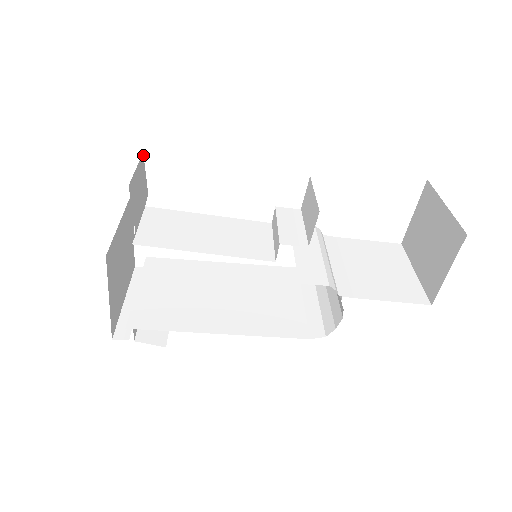
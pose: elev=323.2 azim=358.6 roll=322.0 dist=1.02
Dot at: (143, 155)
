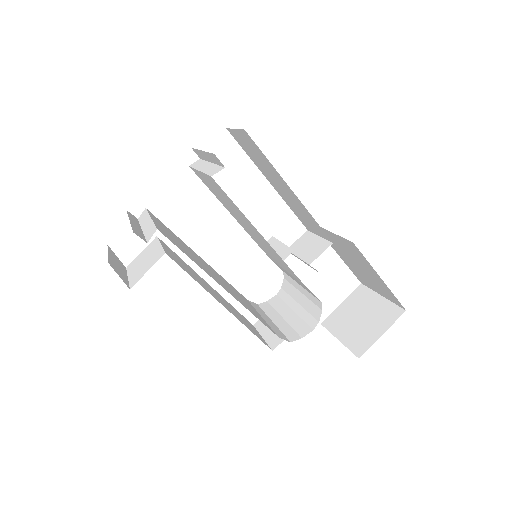
Dot at: occluded
